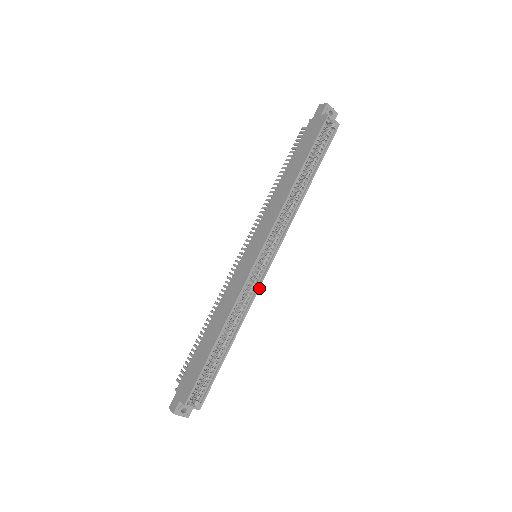
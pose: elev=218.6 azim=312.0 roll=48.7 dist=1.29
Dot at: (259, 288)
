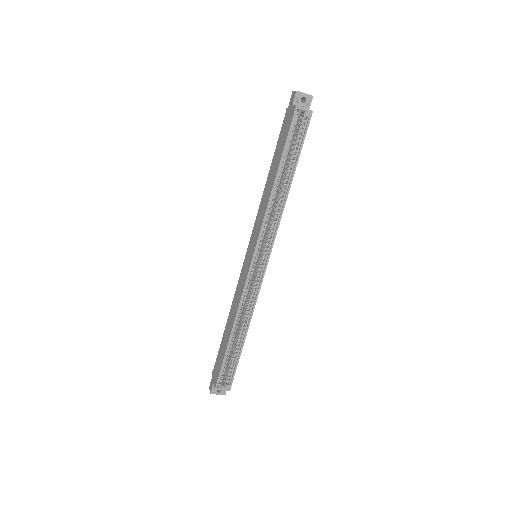
Dot at: (260, 287)
